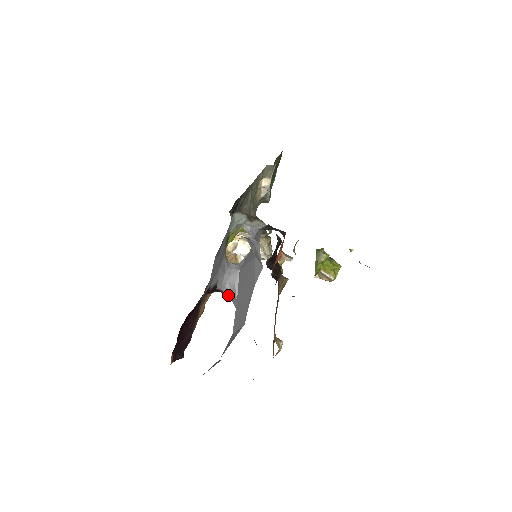
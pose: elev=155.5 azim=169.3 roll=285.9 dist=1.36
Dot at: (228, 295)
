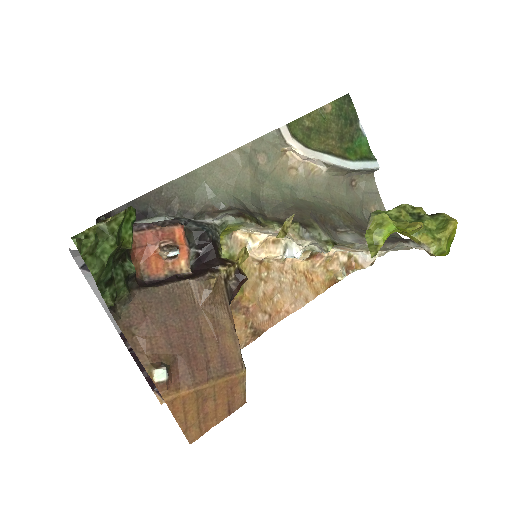
Dot at: occluded
